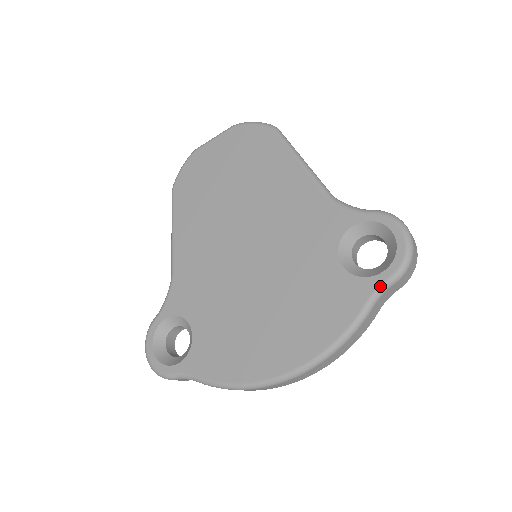
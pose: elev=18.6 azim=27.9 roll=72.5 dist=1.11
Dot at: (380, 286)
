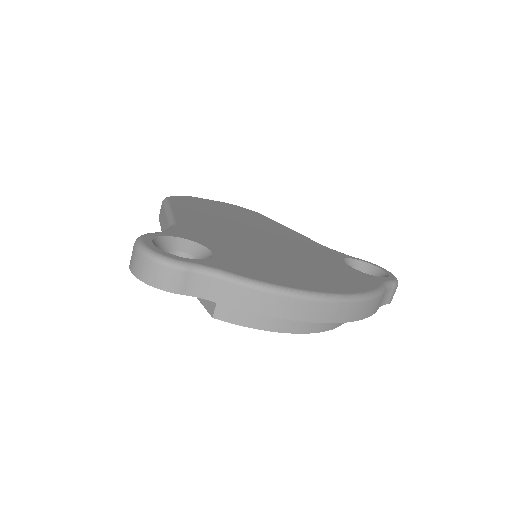
Dot at: (387, 281)
